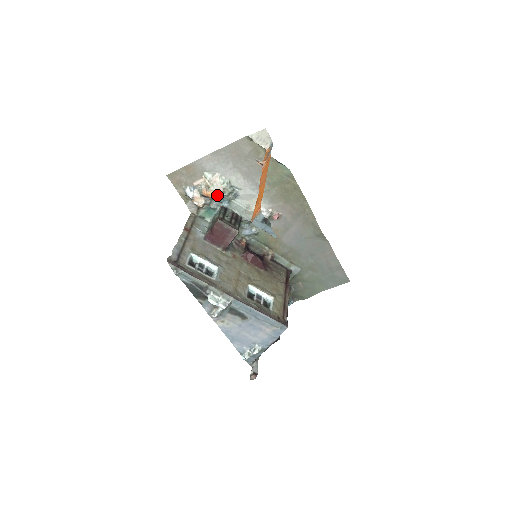
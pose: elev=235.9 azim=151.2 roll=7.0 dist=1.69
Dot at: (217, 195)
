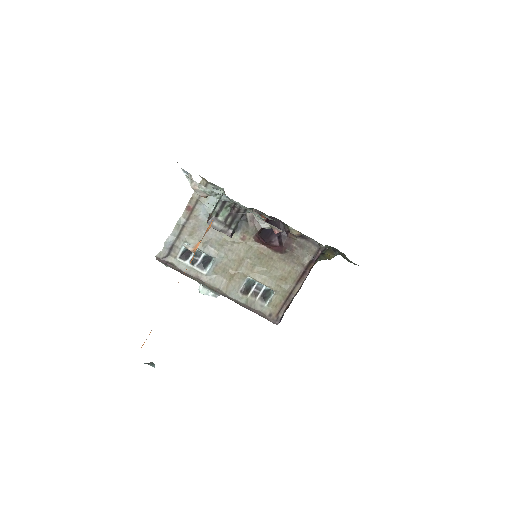
Dot at: (204, 197)
